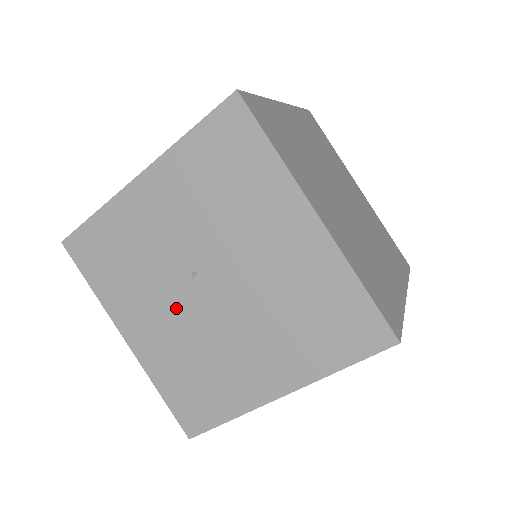
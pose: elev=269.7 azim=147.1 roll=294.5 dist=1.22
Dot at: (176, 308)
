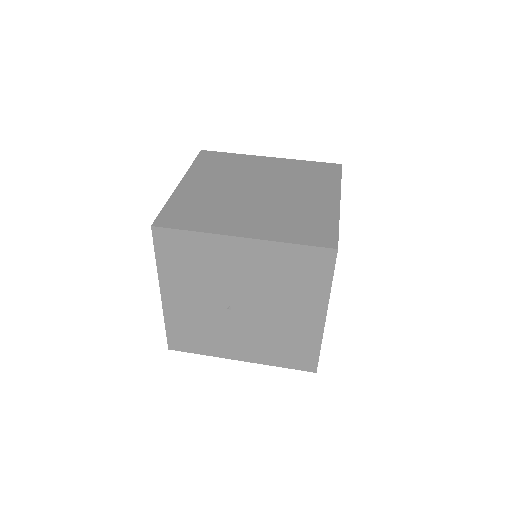
Dot at: (241, 328)
